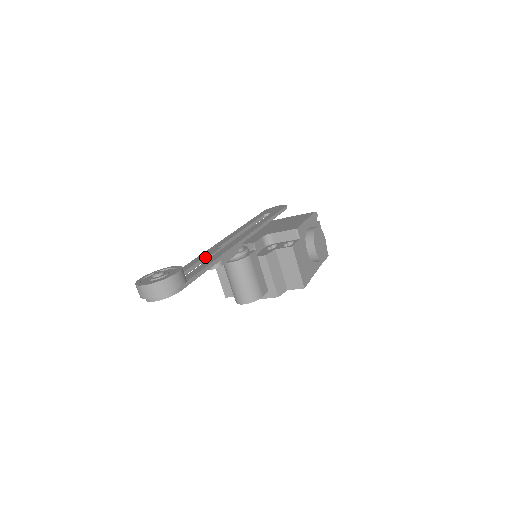
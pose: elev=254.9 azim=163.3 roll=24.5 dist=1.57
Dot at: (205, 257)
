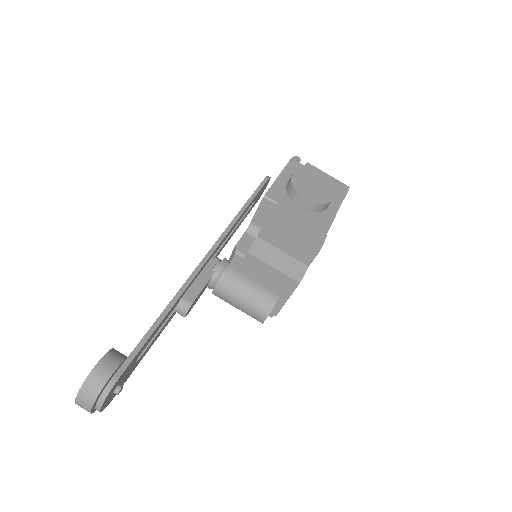
Dot at: occluded
